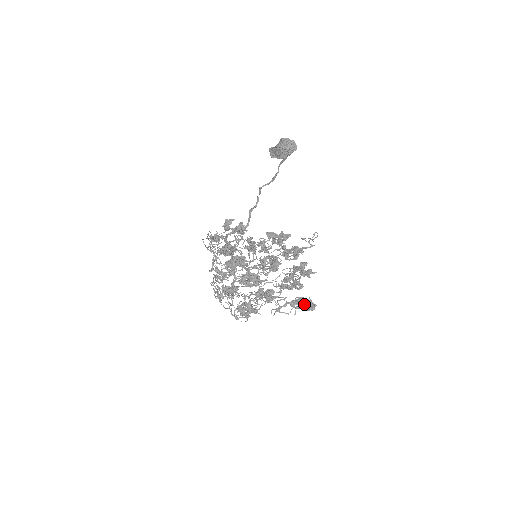
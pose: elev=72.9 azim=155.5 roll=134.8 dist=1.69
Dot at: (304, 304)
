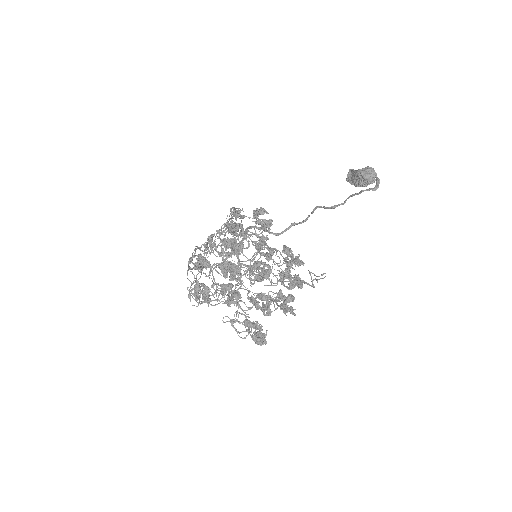
Dot at: (256, 332)
